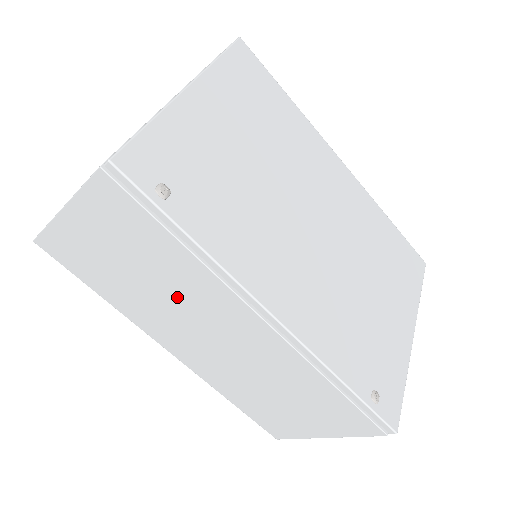
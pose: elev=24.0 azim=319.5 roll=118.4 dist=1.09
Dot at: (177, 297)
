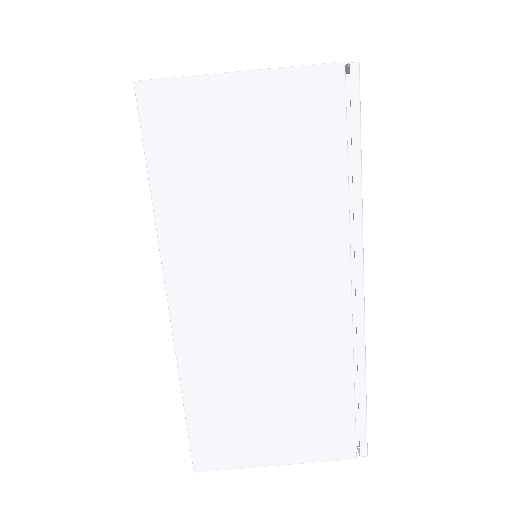
Dot at: (273, 227)
